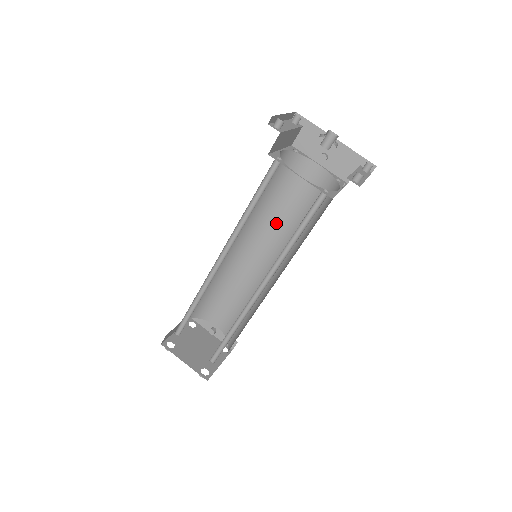
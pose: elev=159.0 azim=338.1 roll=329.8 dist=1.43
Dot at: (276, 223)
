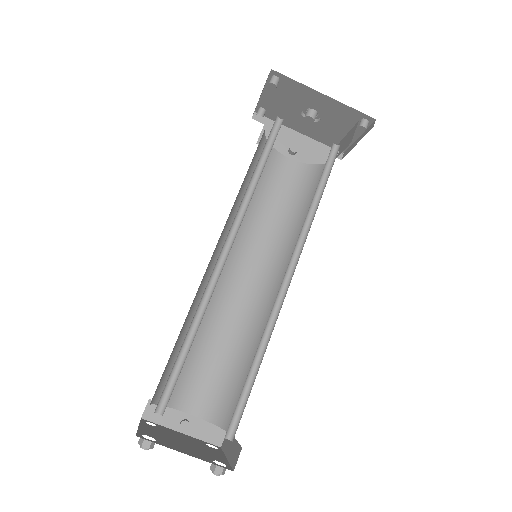
Dot at: (255, 230)
